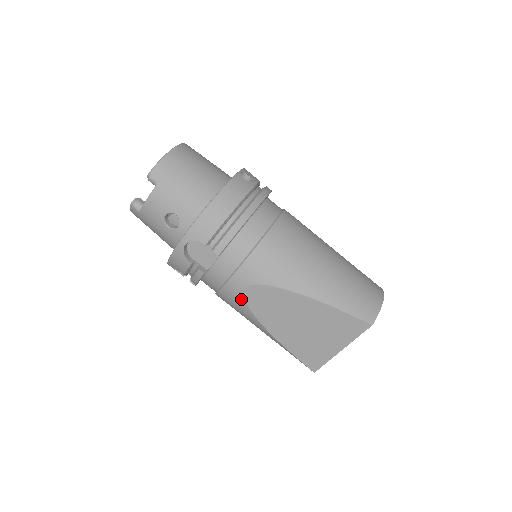
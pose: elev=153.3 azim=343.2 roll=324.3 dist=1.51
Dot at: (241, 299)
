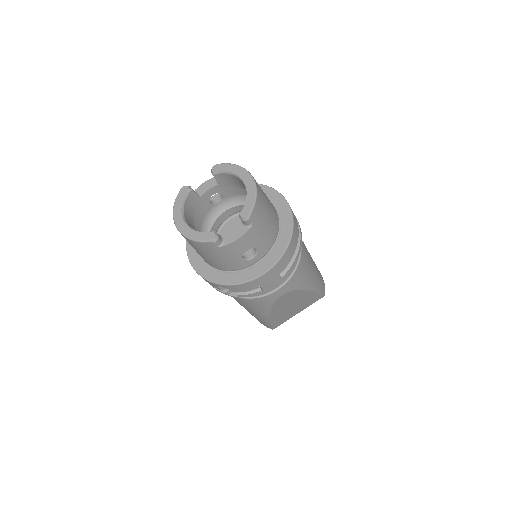
Dot at: (272, 302)
